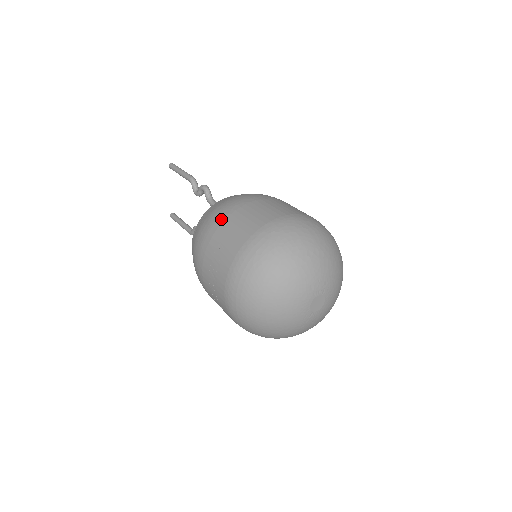
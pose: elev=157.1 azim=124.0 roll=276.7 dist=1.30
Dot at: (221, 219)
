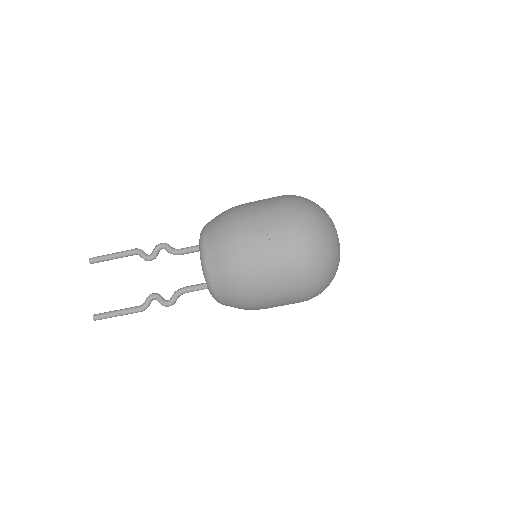
Dot at: (240, 207)
